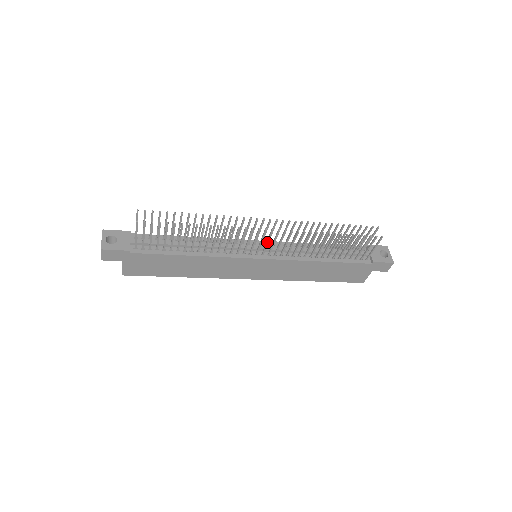
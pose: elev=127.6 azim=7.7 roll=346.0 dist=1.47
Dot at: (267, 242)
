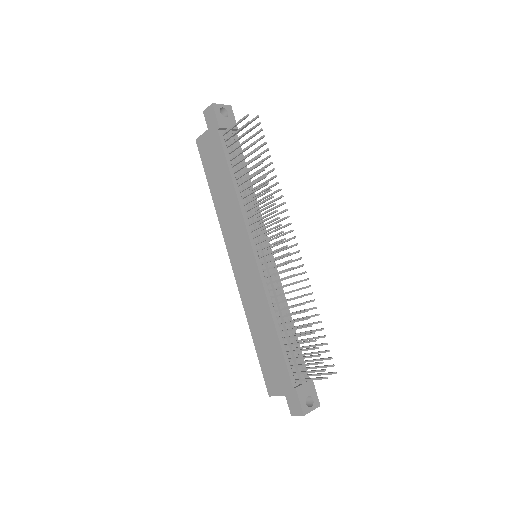
Dot at: (273, 251)
